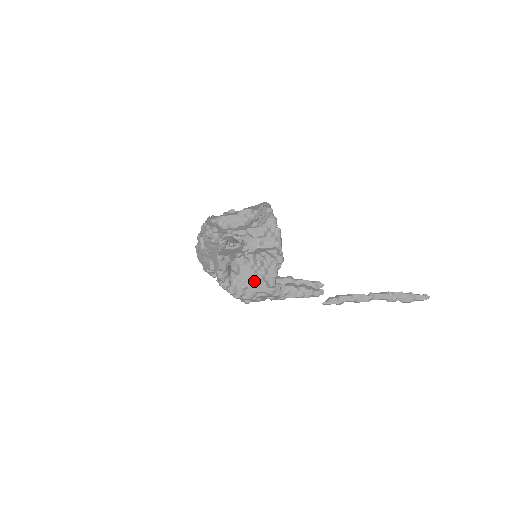
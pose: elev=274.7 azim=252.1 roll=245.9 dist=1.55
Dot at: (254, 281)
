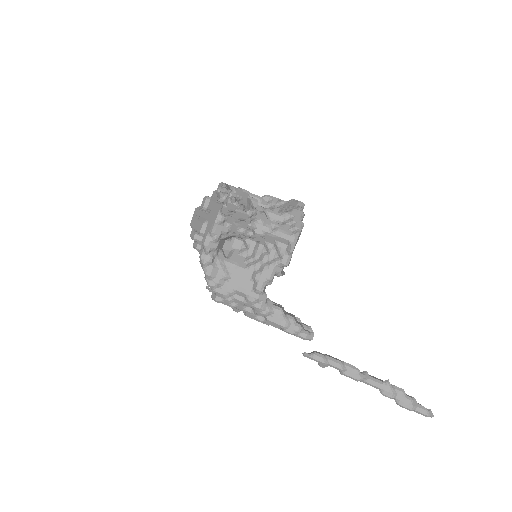
Dot at: (241, 275)
